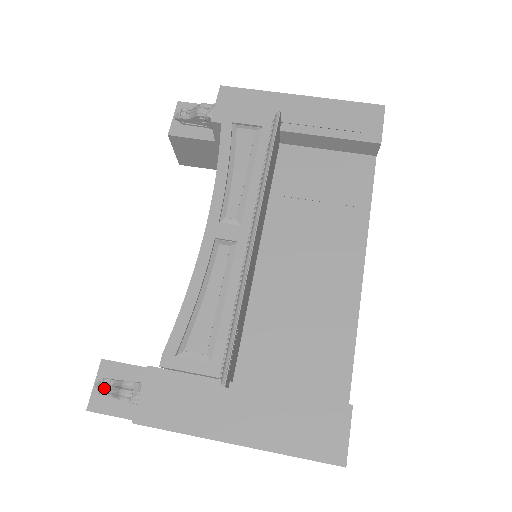
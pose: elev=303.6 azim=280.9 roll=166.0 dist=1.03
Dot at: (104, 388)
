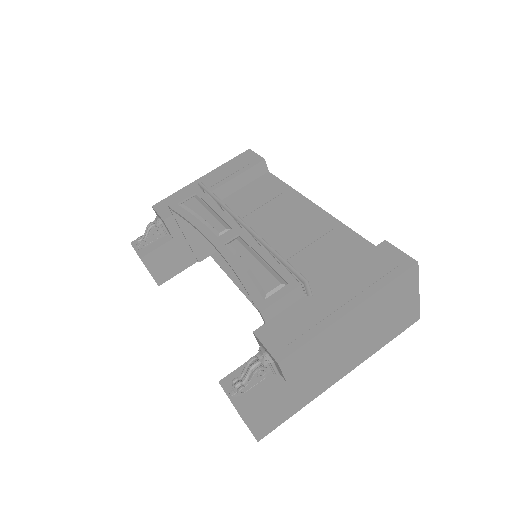
Dot at: (238, 385)
